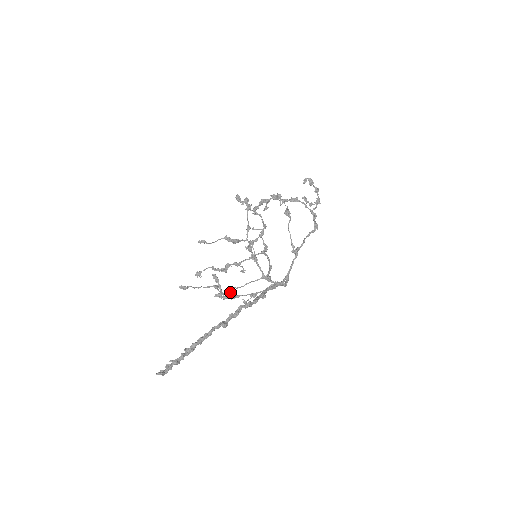
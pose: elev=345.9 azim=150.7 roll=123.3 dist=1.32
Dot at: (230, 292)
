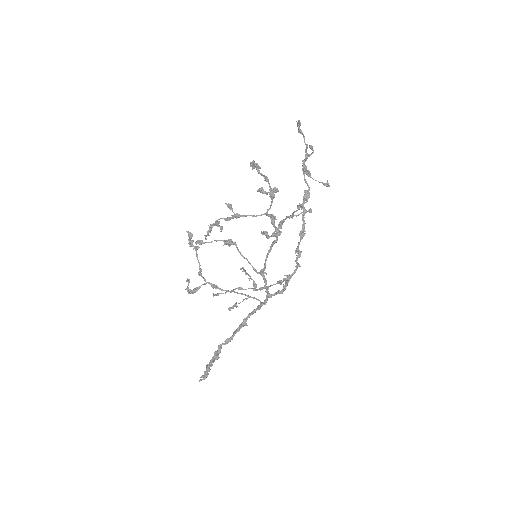
Dot at: (236, 306)
